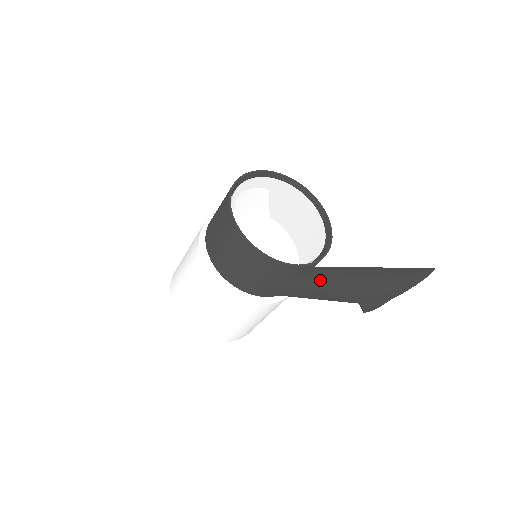
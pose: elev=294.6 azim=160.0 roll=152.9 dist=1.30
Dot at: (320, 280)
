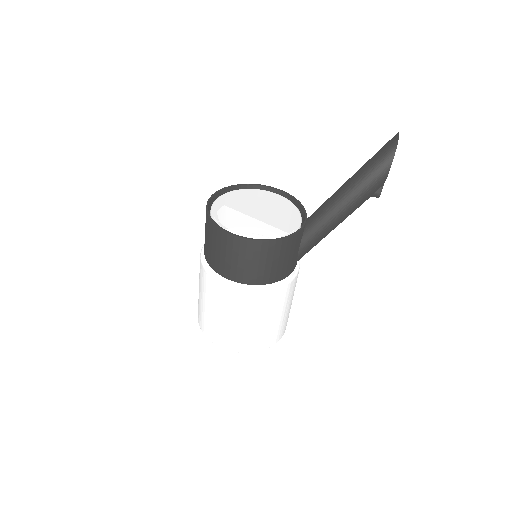
Dot at: (335, 211)
